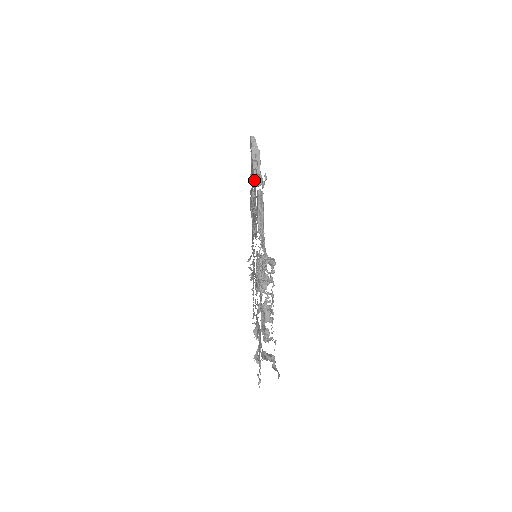
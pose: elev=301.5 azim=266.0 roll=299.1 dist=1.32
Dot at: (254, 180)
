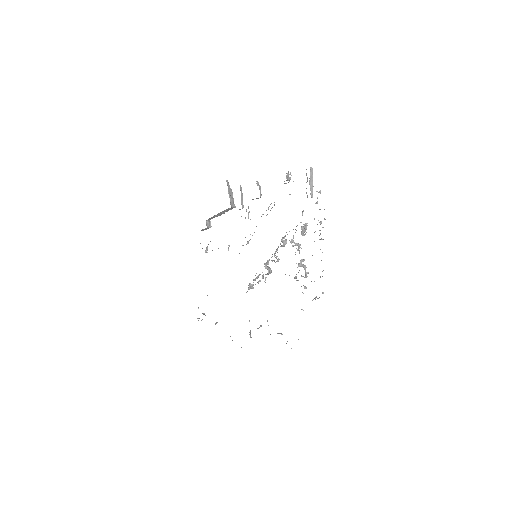
Dot at: occluded
